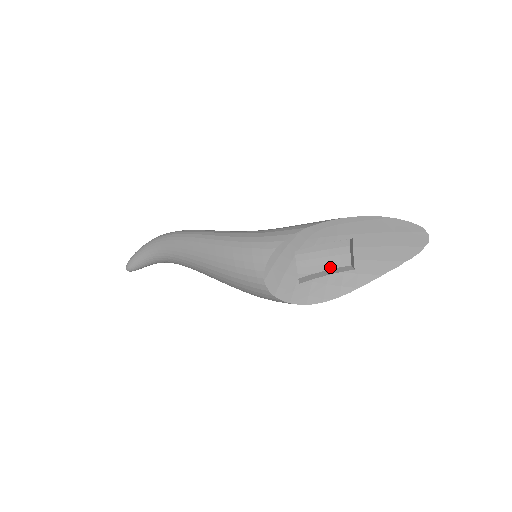
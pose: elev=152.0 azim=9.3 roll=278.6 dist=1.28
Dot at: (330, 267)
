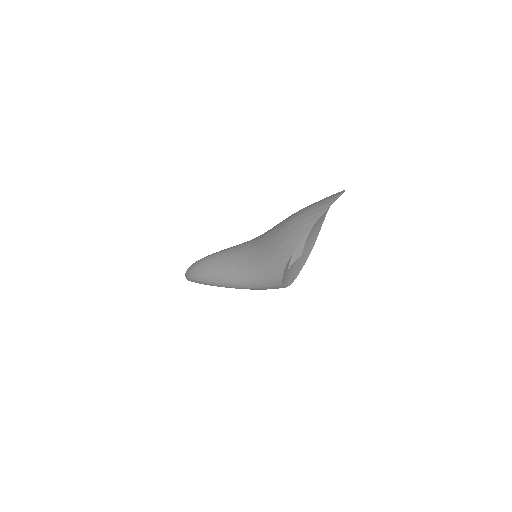
Dot at: occluded
